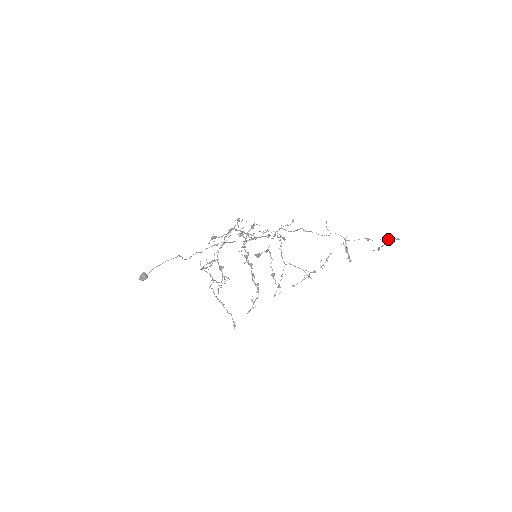
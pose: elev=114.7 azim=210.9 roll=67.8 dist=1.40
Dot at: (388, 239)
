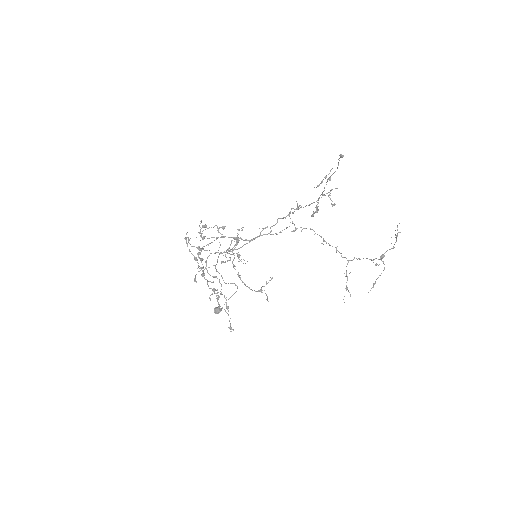
Dot at: occluded
